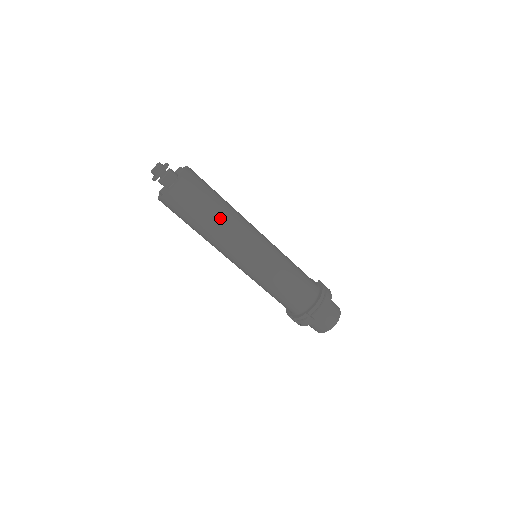
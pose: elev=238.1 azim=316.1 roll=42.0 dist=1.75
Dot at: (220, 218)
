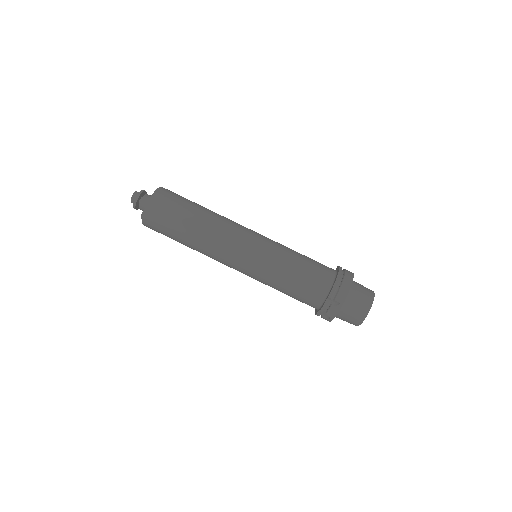
Dot at: (200, 220)
